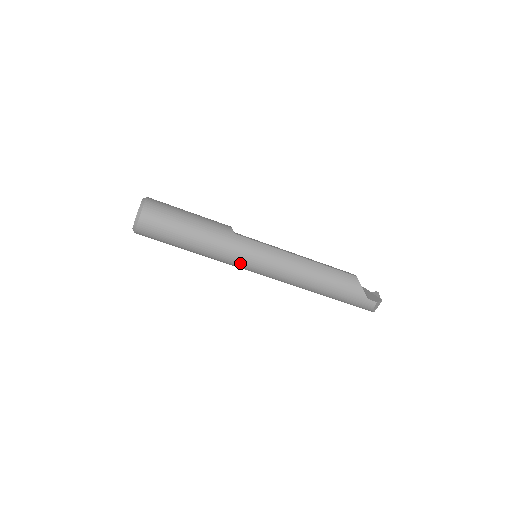
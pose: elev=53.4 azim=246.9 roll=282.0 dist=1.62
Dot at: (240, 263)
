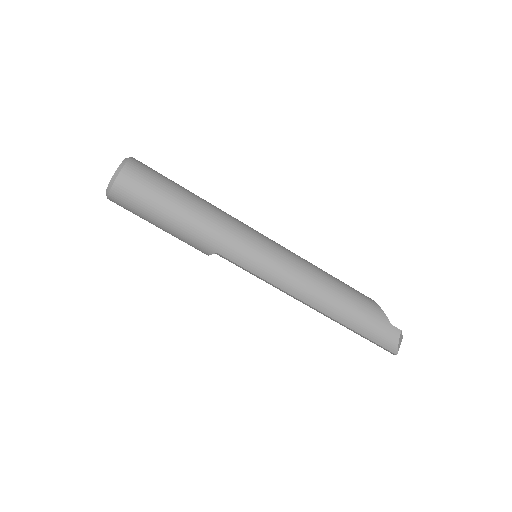
Dot at: (242, 250)
